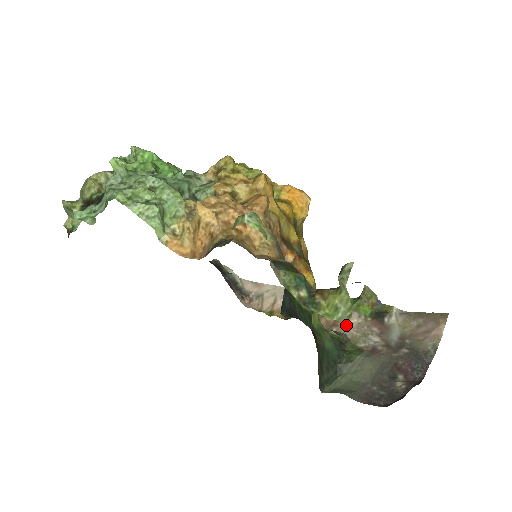
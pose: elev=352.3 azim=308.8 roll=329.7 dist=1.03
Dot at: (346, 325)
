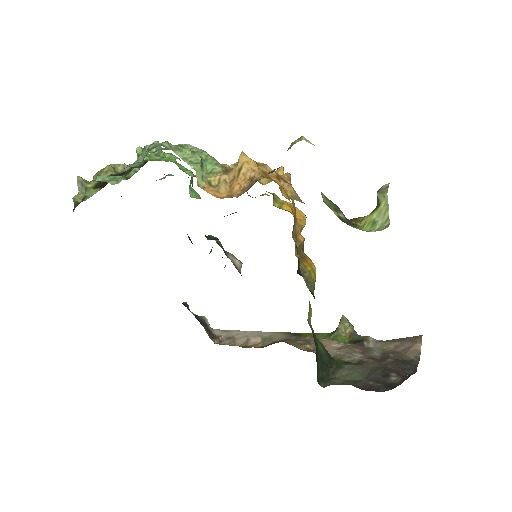
Dot at: (328, 348)
